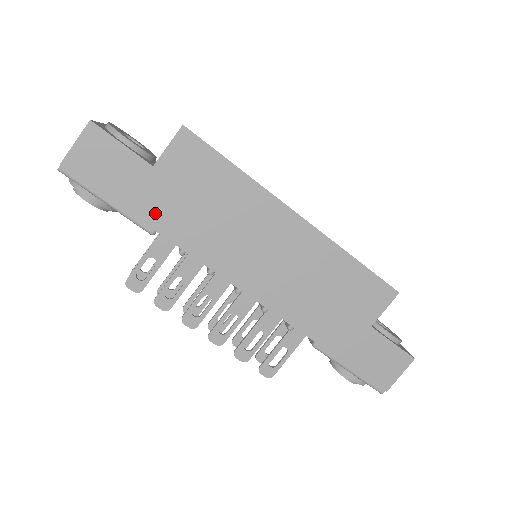
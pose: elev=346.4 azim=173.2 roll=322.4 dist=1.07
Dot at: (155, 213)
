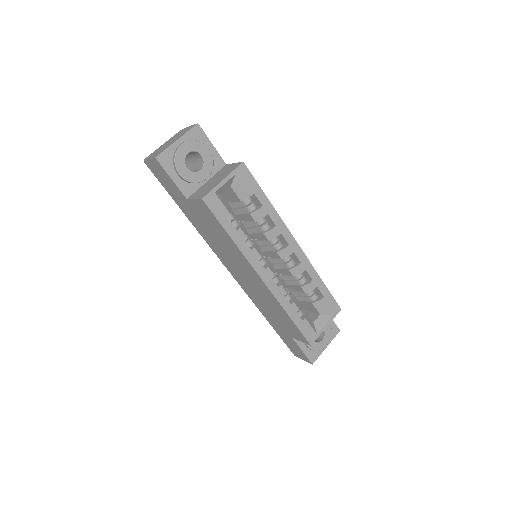
Dot at: (188, 214)
